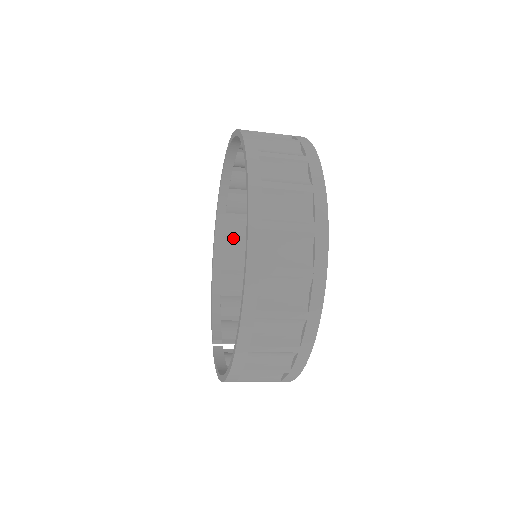
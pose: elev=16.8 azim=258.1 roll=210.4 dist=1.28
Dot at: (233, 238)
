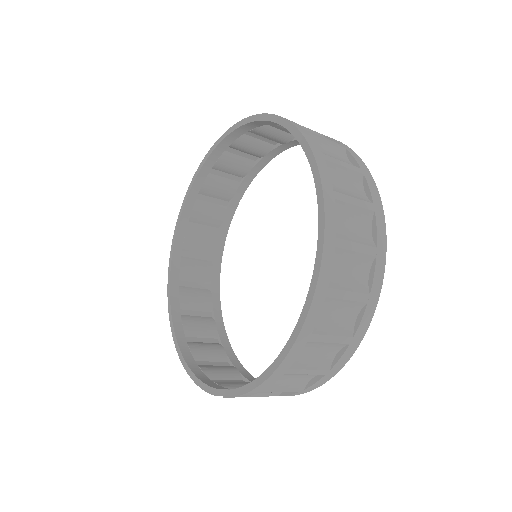
Dot at: (189, 309)
